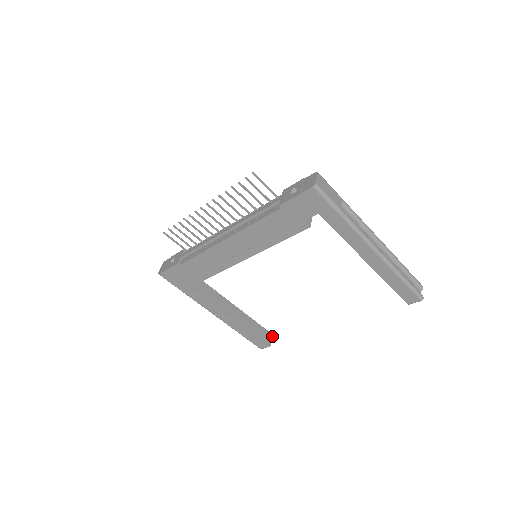
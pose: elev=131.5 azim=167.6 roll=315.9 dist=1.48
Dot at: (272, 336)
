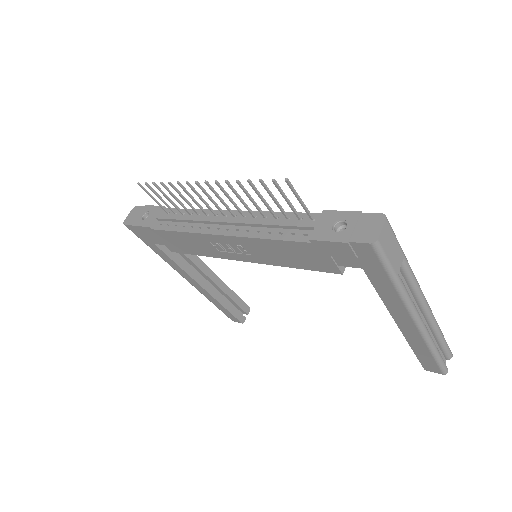
Dot at: (249, 310)
